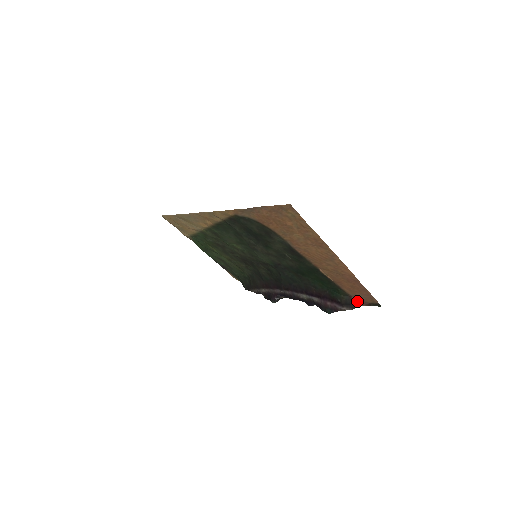
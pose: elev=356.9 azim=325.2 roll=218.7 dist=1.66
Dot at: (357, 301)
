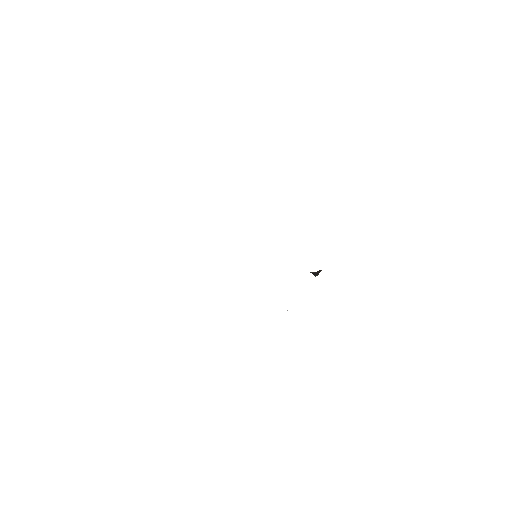
Dot at: occluded
